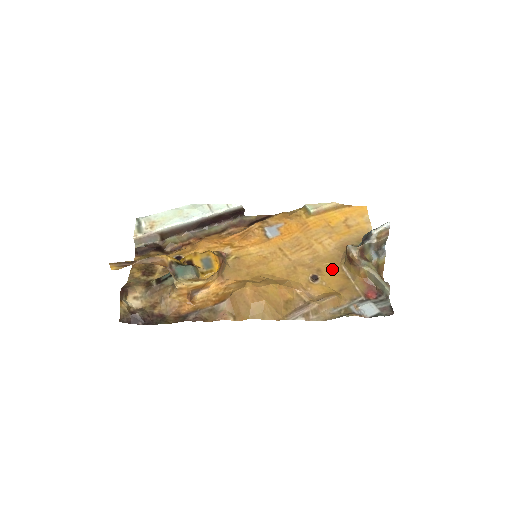
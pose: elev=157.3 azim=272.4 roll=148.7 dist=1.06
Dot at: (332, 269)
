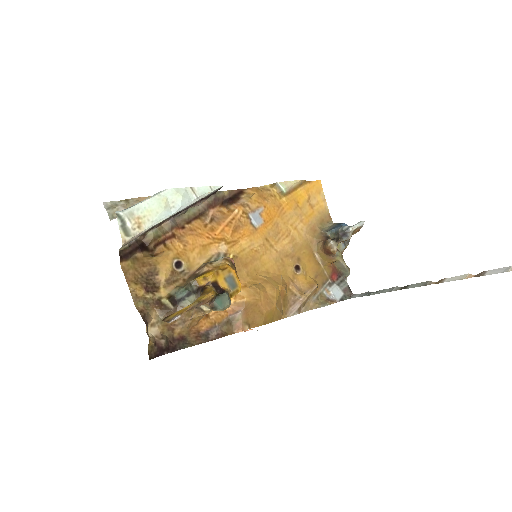
Dot at: (308, 256)
